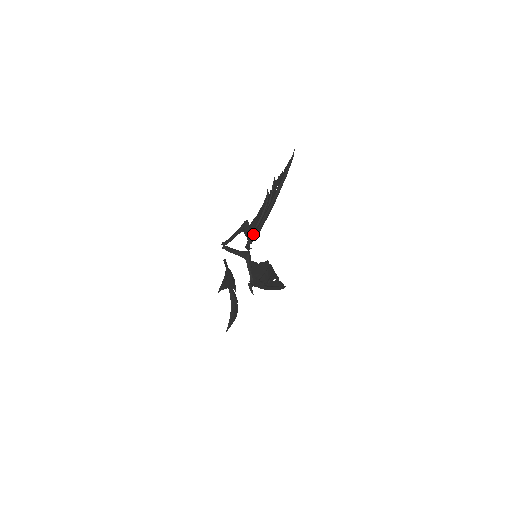
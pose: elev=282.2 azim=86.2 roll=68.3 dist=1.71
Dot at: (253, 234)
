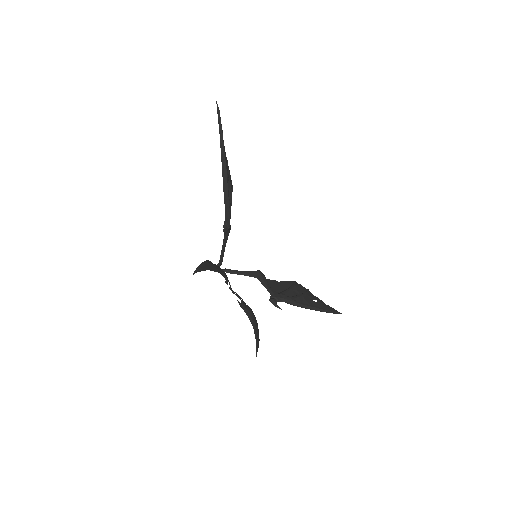
Dot at: occluded
